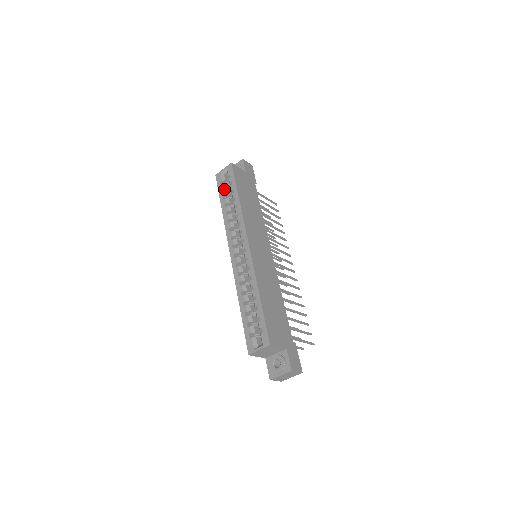
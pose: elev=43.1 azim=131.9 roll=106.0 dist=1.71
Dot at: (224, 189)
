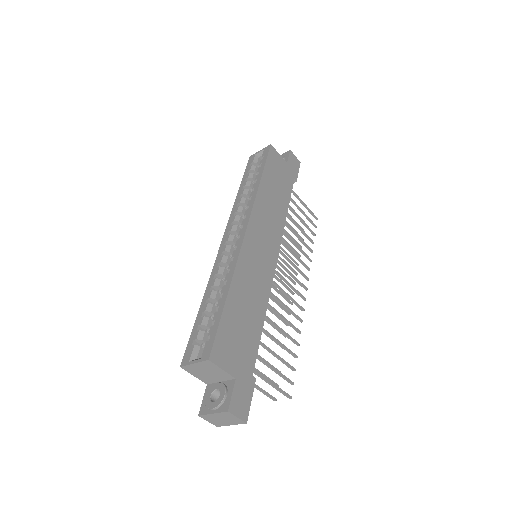
Dot at: (251, 172)
